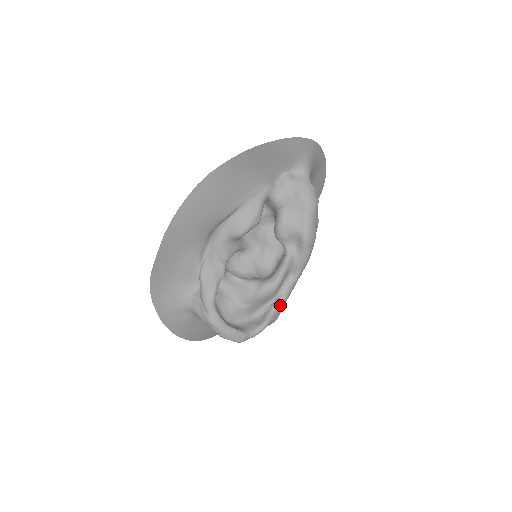
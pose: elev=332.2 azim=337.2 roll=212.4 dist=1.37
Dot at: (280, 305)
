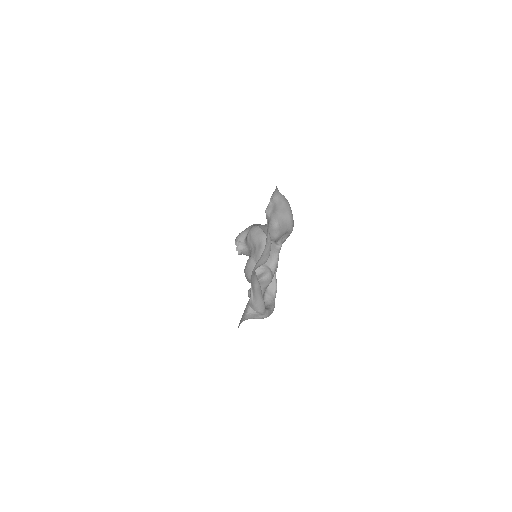
Dot at: occluded
